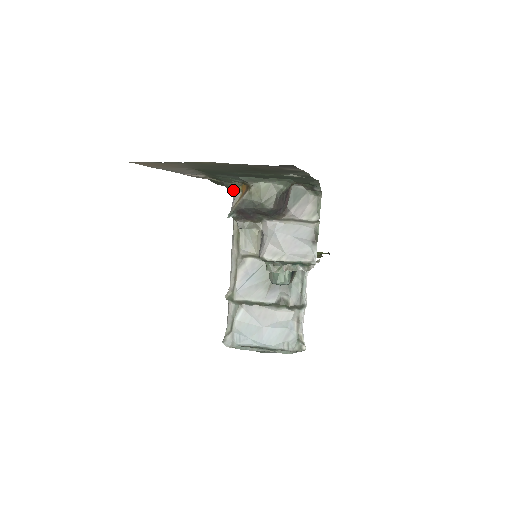
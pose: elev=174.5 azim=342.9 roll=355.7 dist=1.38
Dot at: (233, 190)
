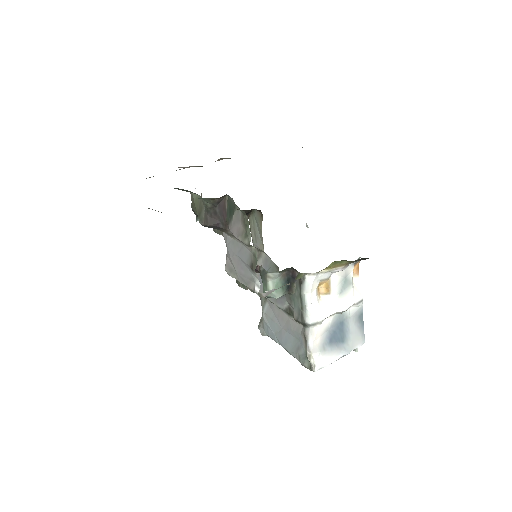
Dot at: occluded
